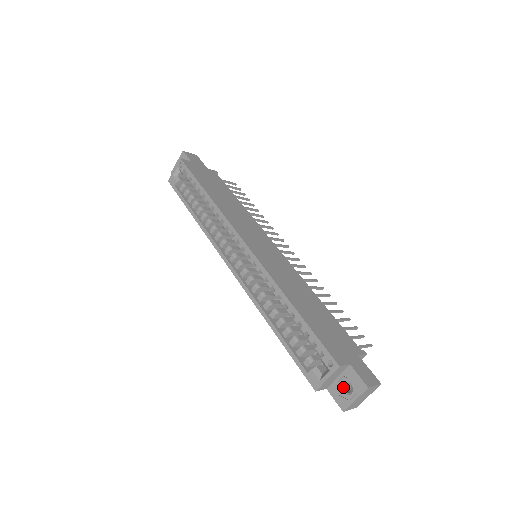
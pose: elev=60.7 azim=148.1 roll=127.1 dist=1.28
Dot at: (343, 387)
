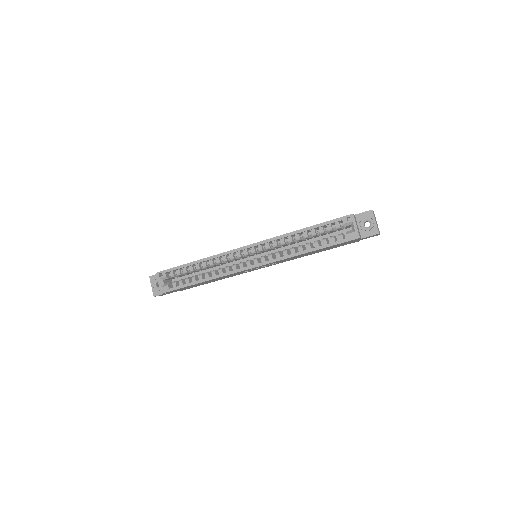
Dot at: (365, 227)
